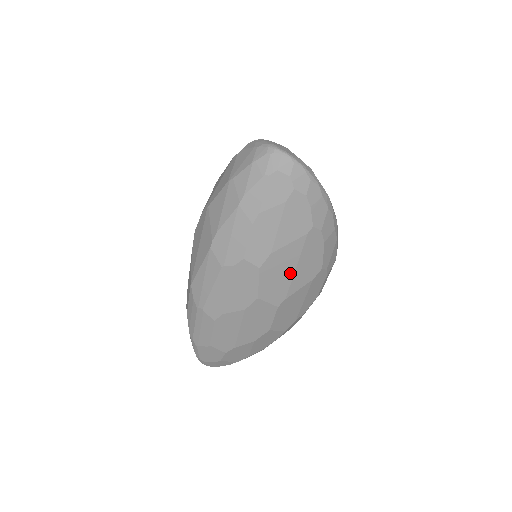
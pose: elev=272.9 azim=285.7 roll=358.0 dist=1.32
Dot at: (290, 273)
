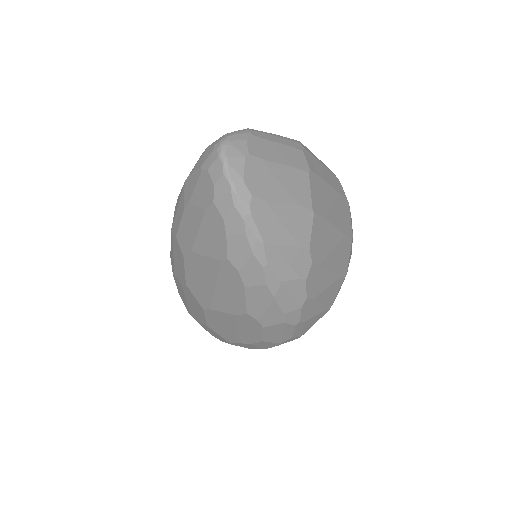
Dot at: (211, 287)
